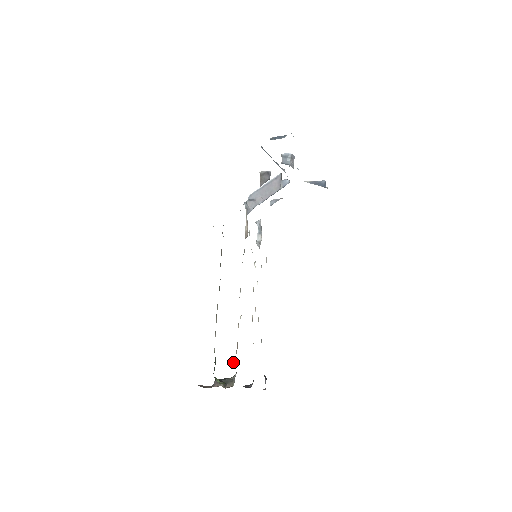
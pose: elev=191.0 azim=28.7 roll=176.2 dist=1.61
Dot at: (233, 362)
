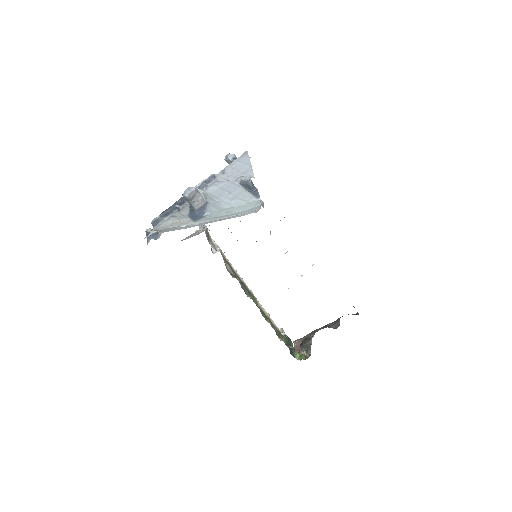
Dot at: occluded
